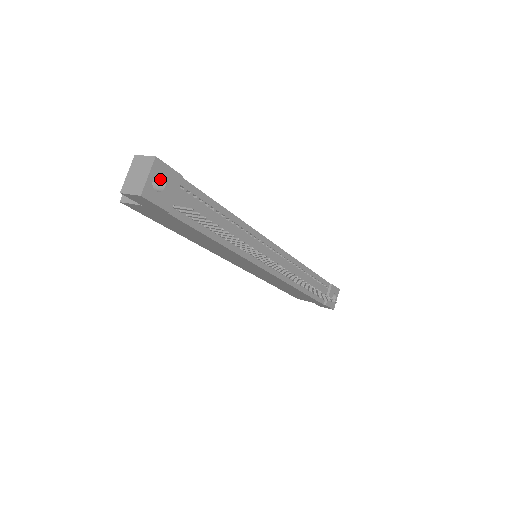
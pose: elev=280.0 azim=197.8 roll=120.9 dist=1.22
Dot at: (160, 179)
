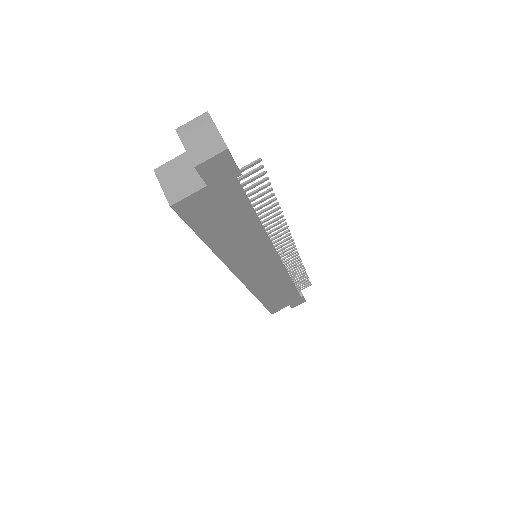
Dot at: occluded
